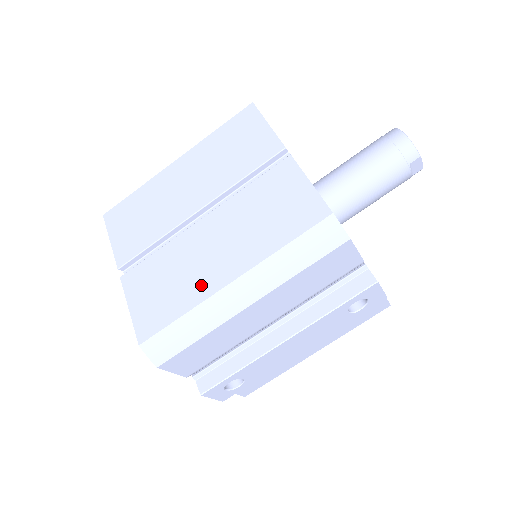
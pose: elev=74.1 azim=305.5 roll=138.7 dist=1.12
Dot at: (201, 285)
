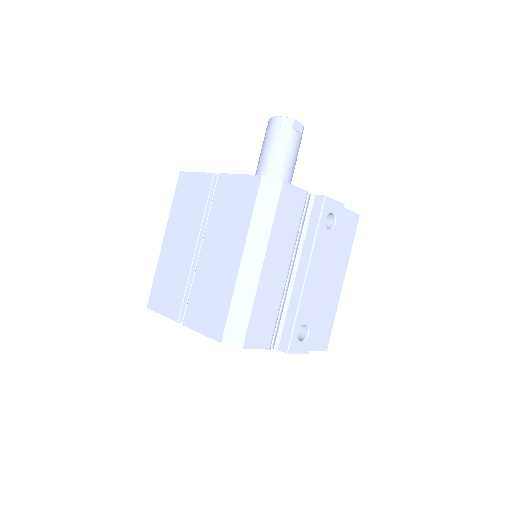
Dot at: (227, 278)
